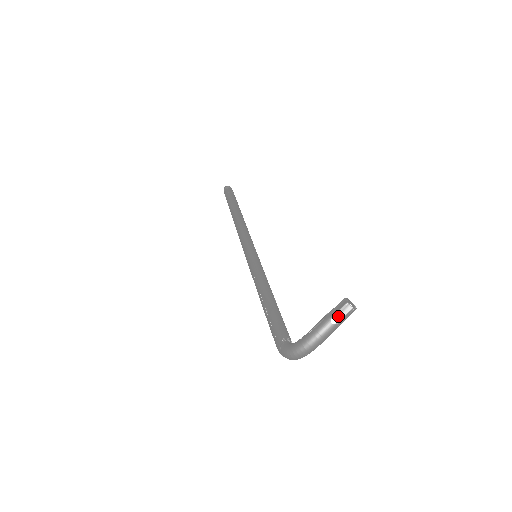
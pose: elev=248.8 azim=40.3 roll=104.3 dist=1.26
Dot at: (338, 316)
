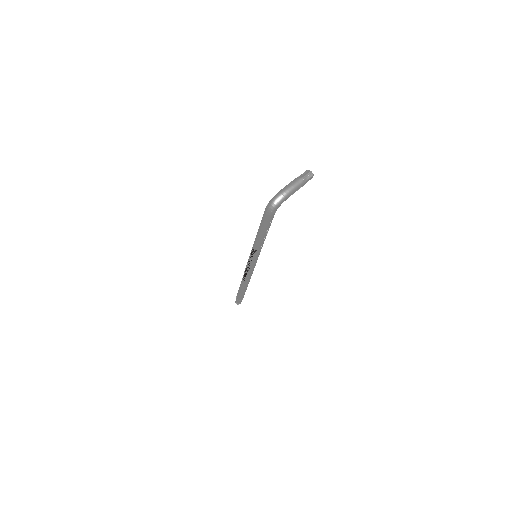
Dot at: (303, 175)
